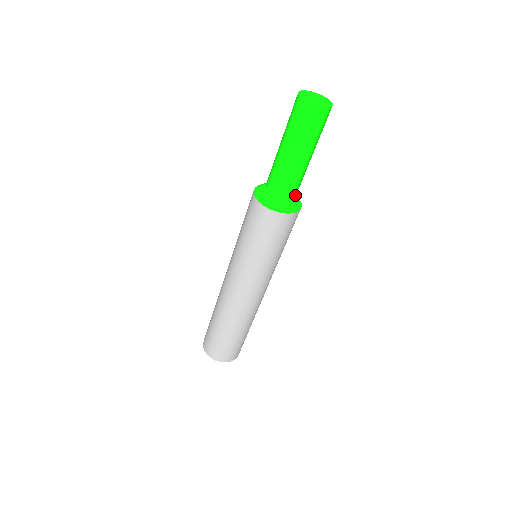
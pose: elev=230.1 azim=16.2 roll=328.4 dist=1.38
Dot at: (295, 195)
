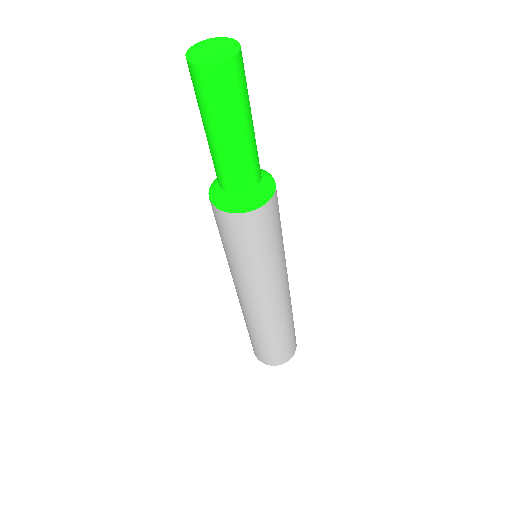
Dot at: (256, 183)
